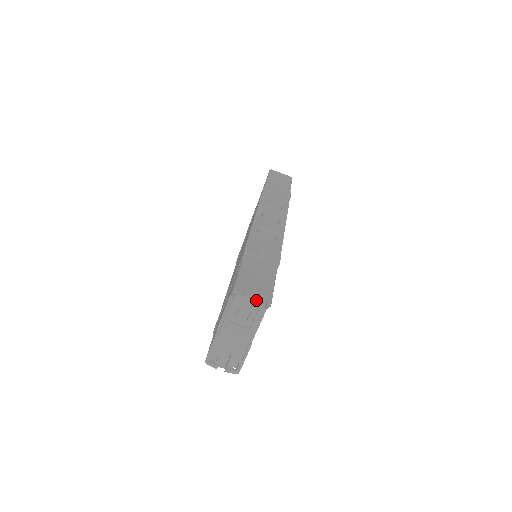
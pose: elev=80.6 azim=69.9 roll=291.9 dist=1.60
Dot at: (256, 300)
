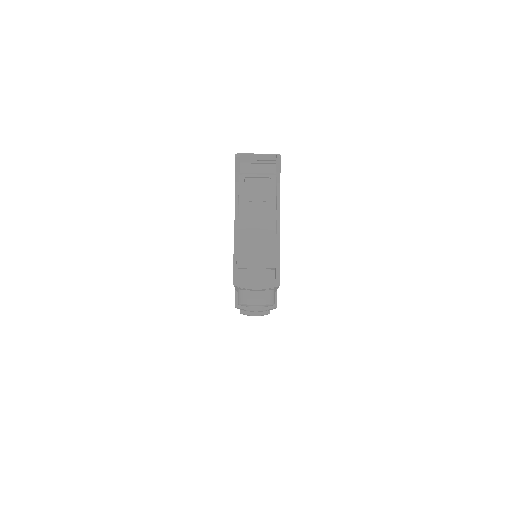
Dot at: (264, 169)
